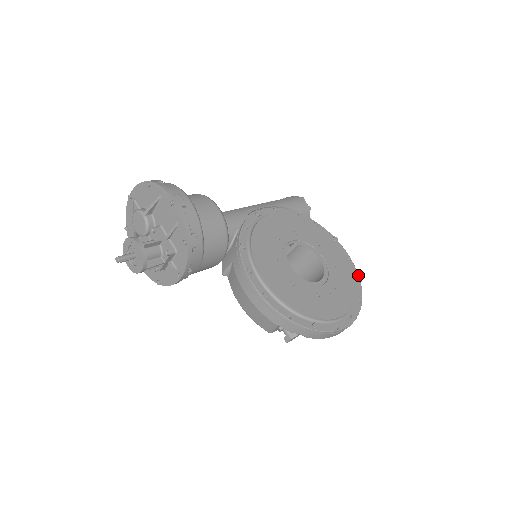
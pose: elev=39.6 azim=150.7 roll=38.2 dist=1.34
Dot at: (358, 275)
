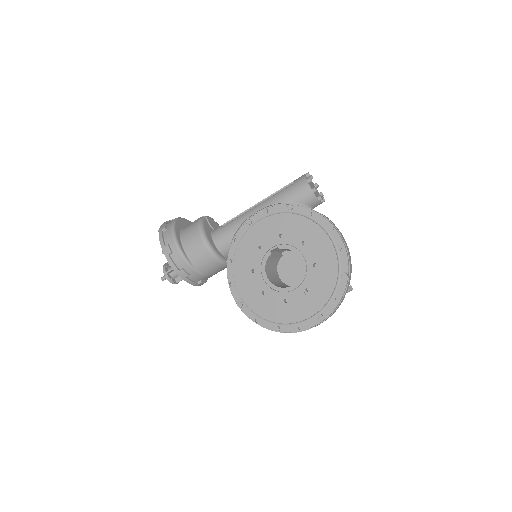
Dot at: (347, 268)
